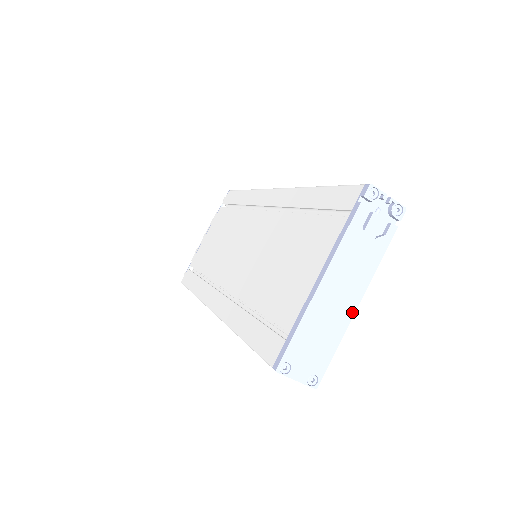
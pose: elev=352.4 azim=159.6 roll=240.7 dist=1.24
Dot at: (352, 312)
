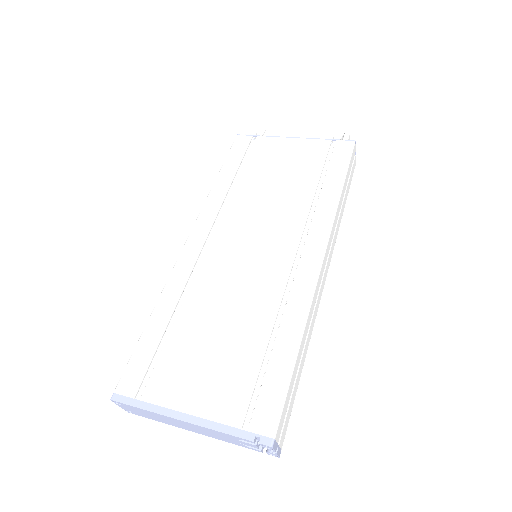
Dot at: (185, 429)
